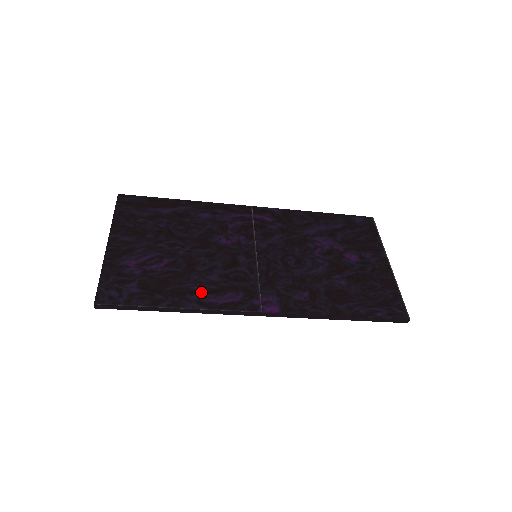
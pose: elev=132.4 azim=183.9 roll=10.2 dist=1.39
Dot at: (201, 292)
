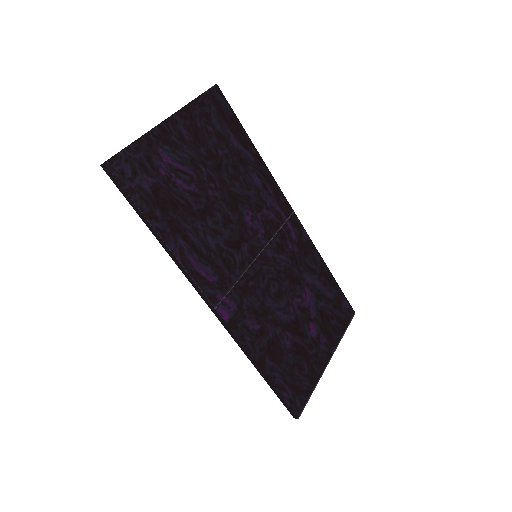
Dot at: (191, 244)
